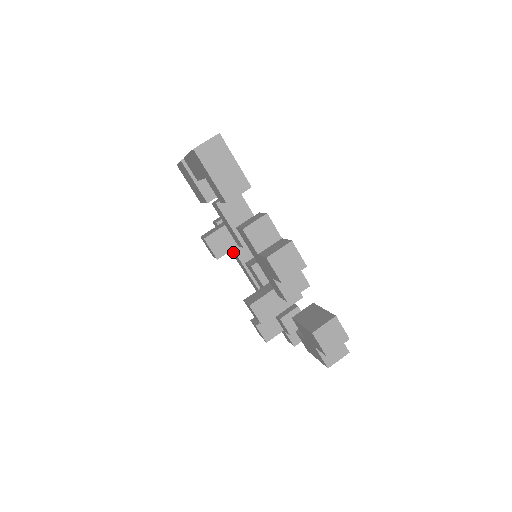
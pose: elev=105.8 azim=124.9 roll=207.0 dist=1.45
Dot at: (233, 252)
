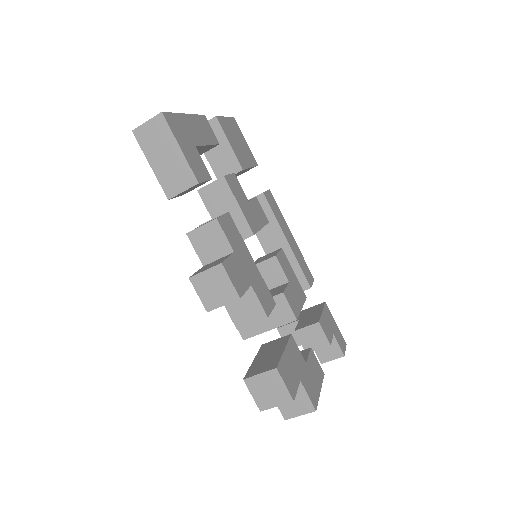
Dot at: occluded
